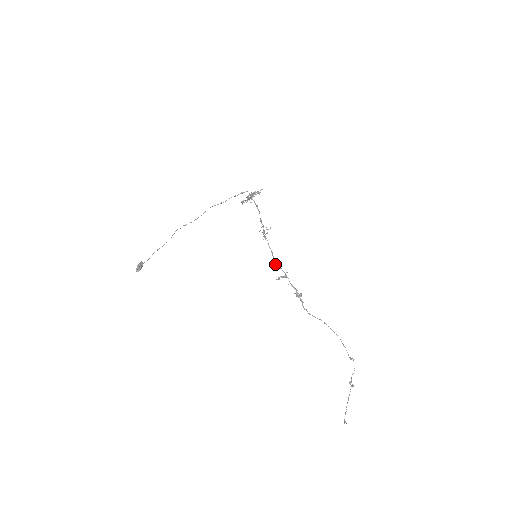
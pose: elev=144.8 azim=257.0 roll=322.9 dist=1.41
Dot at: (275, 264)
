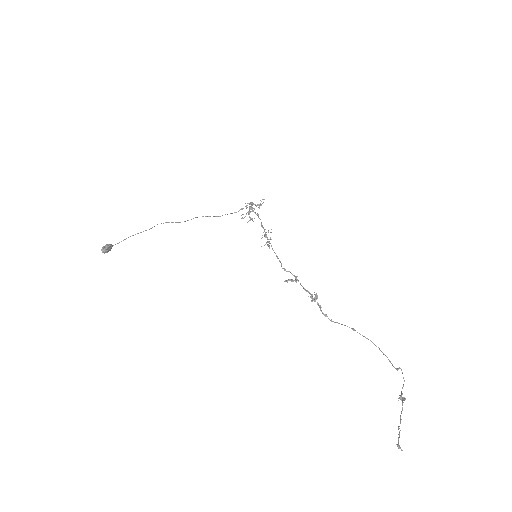
Dot at: occluded
